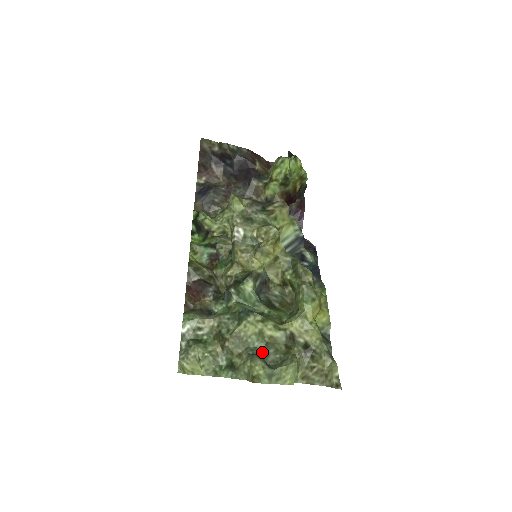
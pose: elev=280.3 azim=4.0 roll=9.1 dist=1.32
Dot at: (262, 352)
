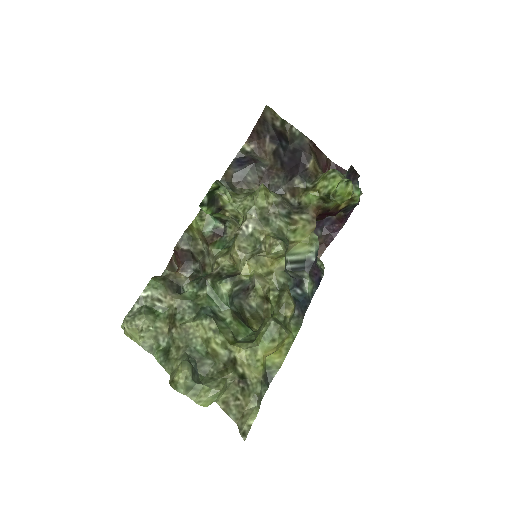
Dot at: (199, 358)
